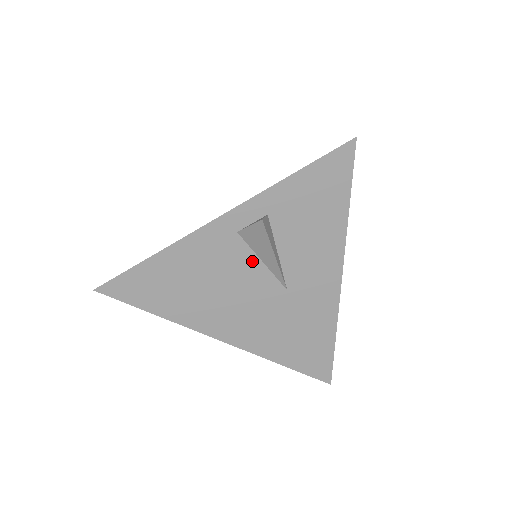
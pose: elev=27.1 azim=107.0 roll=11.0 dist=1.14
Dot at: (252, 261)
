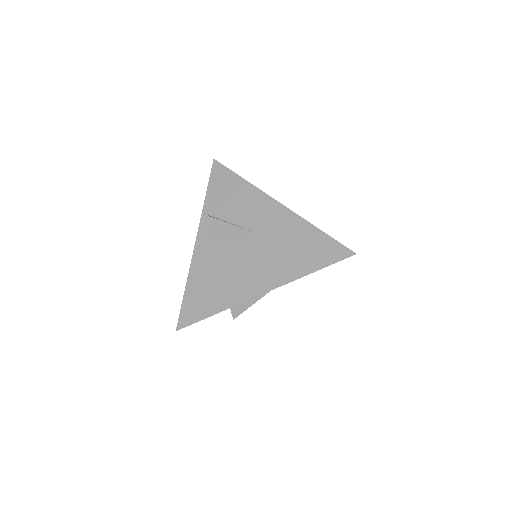
Dot at: (230, 241)
